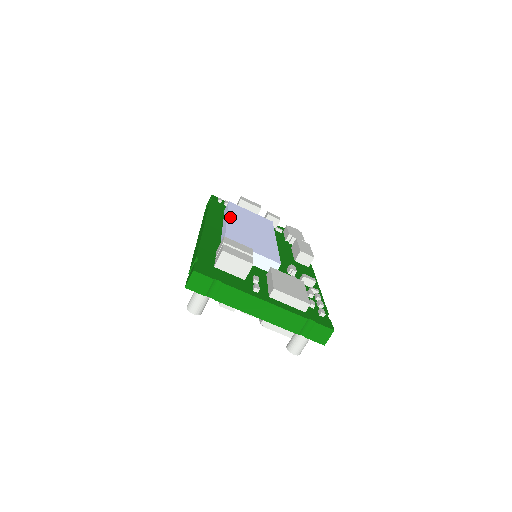
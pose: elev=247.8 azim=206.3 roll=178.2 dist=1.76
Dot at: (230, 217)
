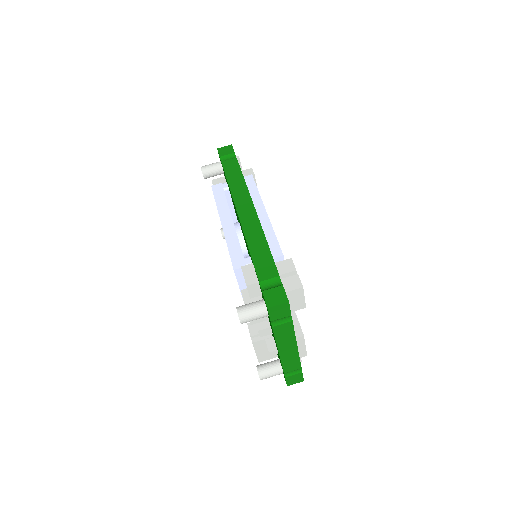
Dot at: (265, 209)
